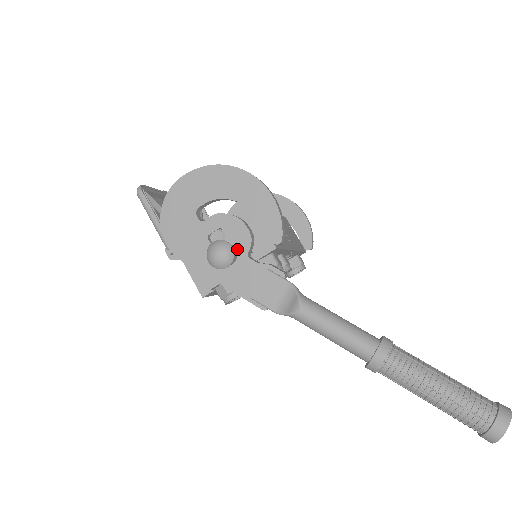
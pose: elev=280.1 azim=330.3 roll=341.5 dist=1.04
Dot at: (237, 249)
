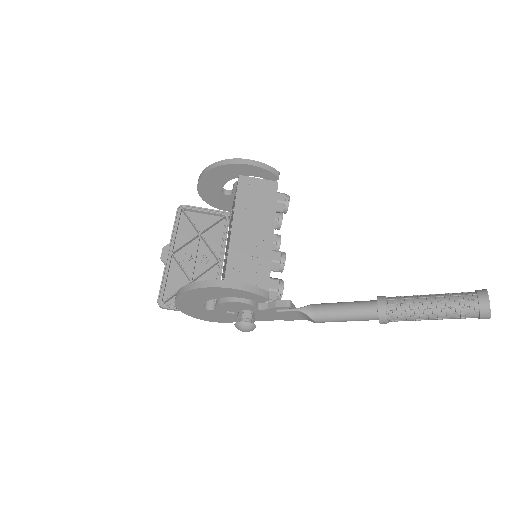
Dot at: (249, 310)
